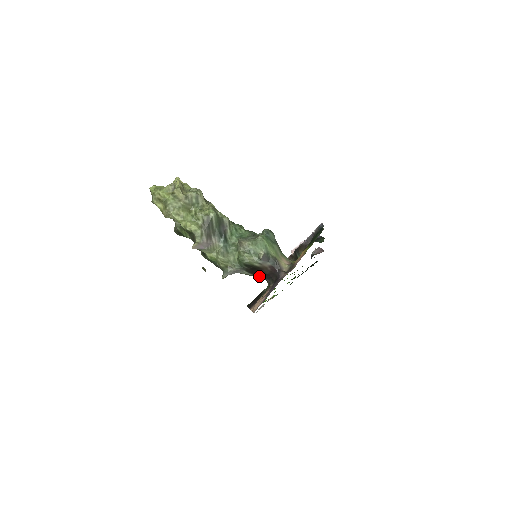
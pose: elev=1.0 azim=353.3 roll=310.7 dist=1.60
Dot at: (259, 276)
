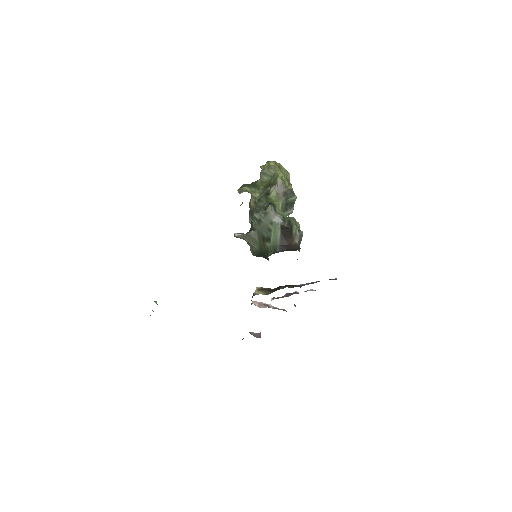
Dot at: (280, 240)
